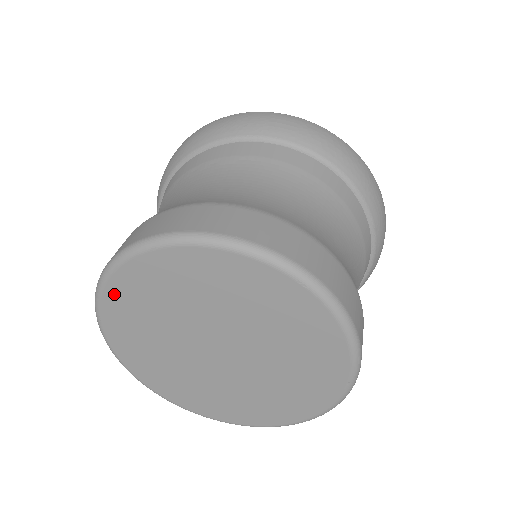
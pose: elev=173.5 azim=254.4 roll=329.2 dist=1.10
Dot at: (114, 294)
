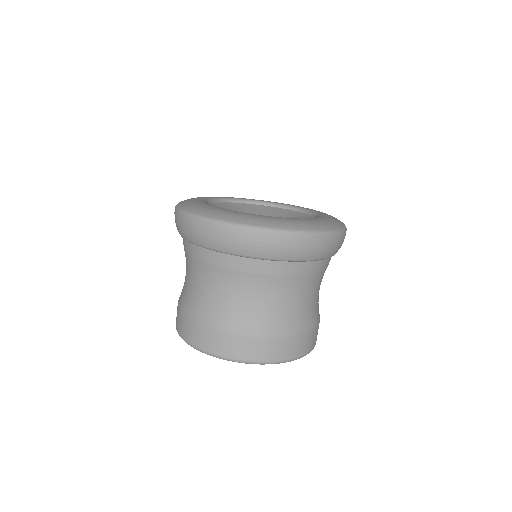
Dot at: occluded
